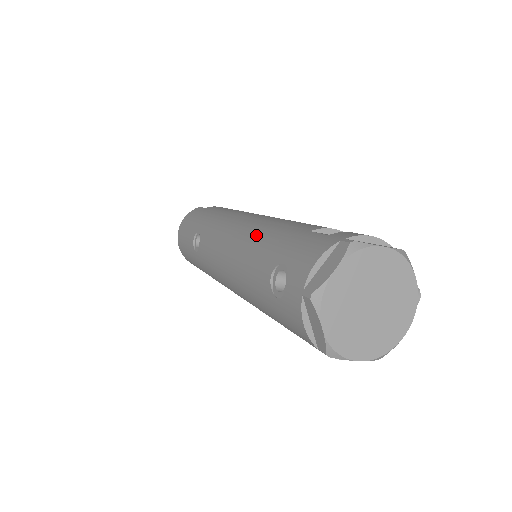
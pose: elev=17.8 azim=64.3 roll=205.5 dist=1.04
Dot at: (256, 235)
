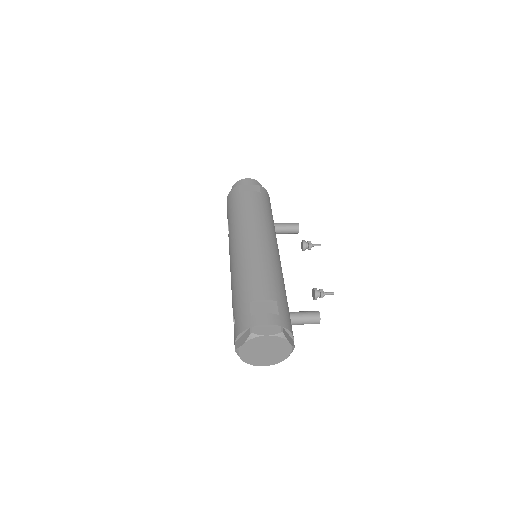
Dot at: (237, 278)
